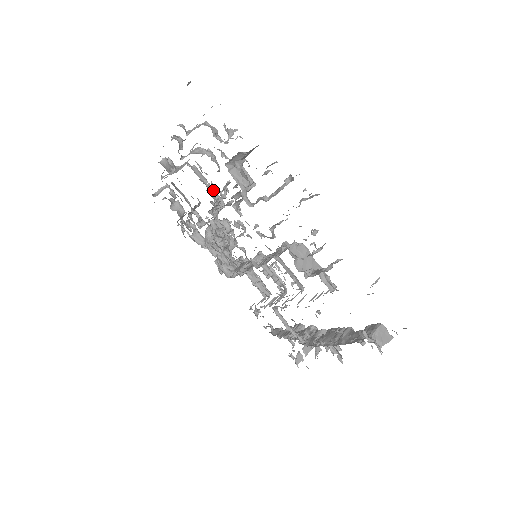
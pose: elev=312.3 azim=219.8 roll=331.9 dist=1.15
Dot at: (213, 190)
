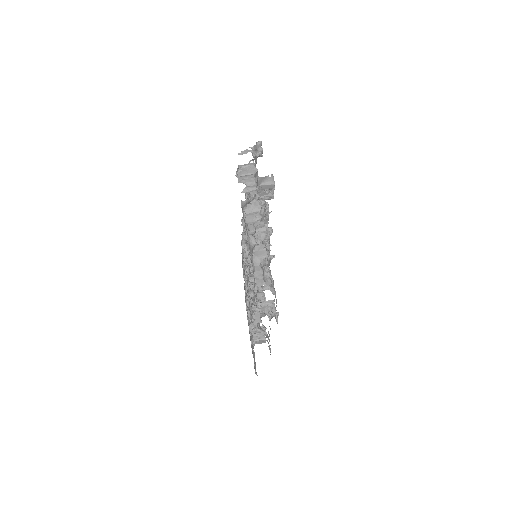
Dot at: occluded
